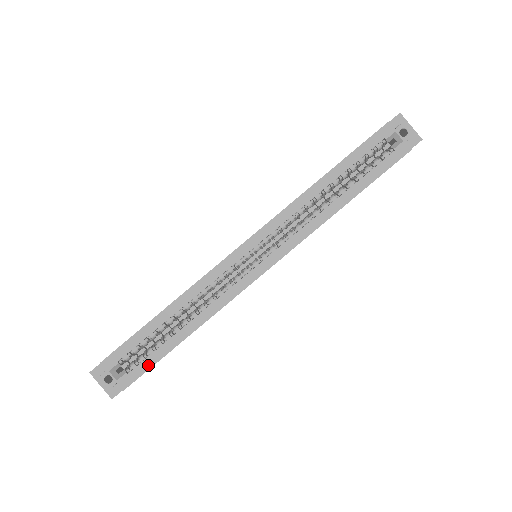
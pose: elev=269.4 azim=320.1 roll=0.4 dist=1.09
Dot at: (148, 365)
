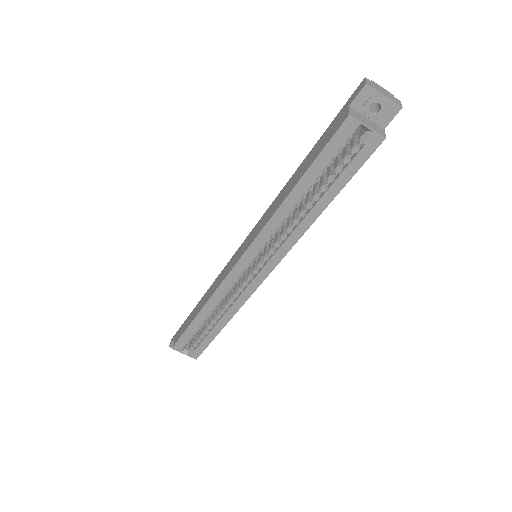
Dot at: (205, 345)
